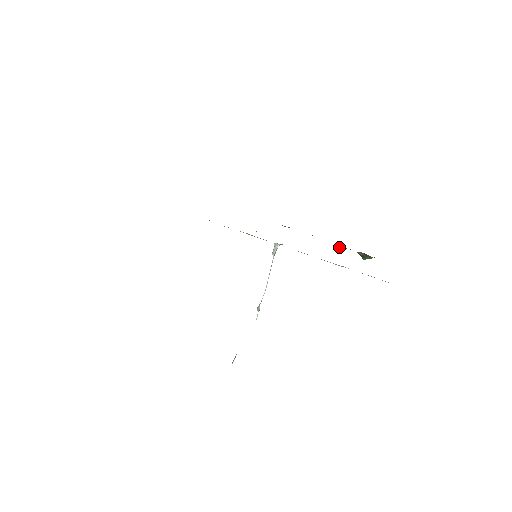
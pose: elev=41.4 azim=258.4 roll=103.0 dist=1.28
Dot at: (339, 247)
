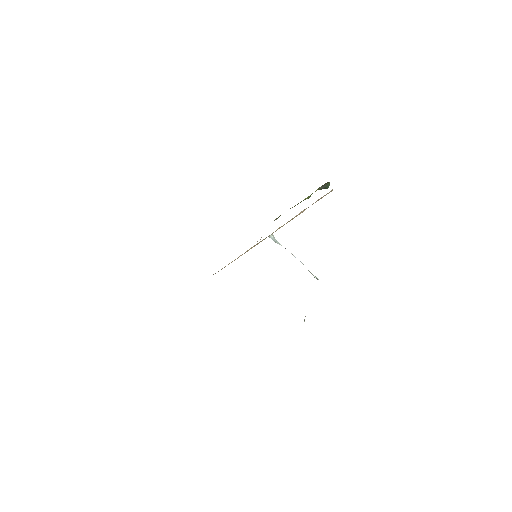
Dot at: (308, 198)
